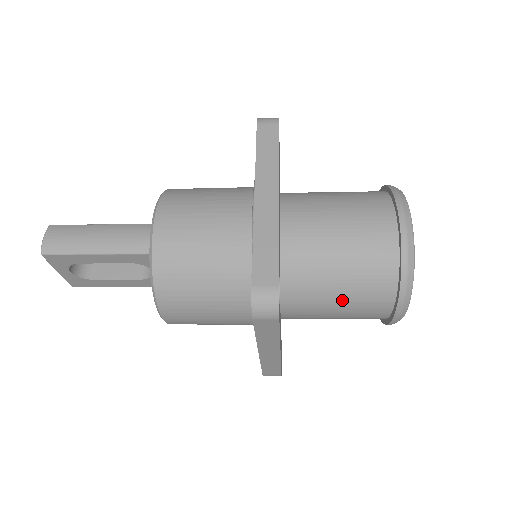
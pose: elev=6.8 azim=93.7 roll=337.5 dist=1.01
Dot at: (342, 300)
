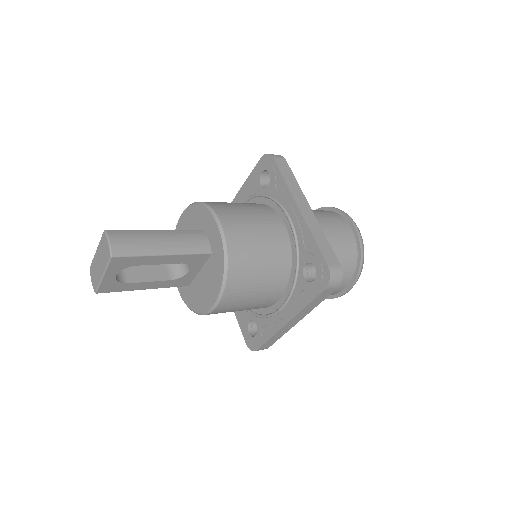
Dot at: occluded
